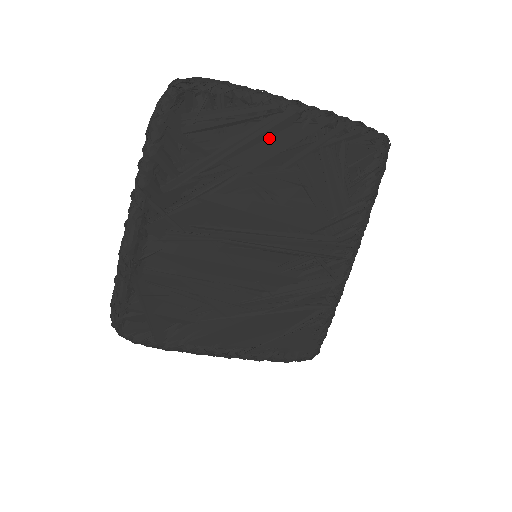
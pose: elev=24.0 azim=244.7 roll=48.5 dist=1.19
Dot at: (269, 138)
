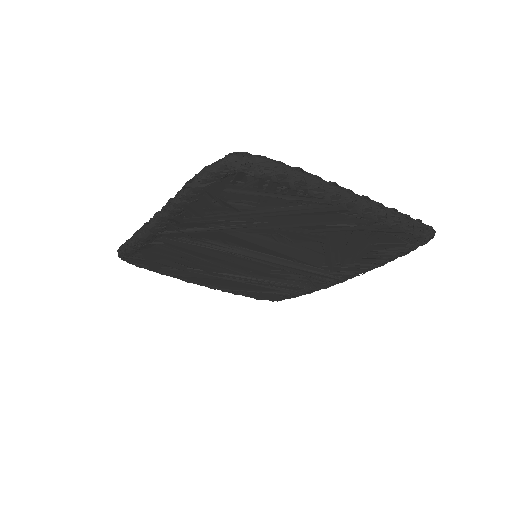
Dot at: (307, 215)
